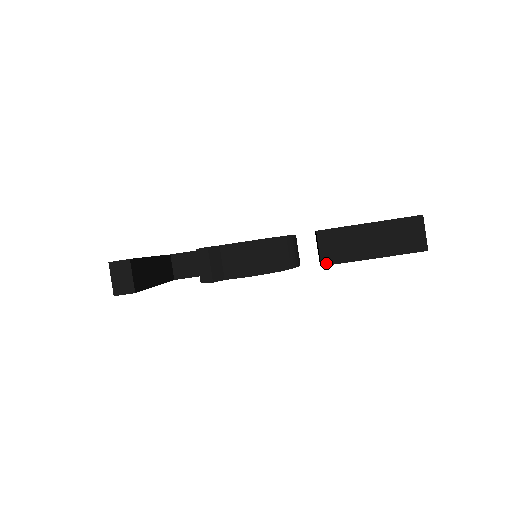
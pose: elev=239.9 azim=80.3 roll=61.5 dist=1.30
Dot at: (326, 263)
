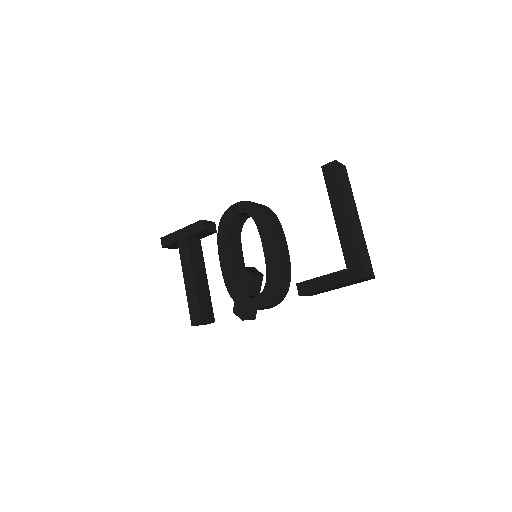
Dot at: (312, 295)
